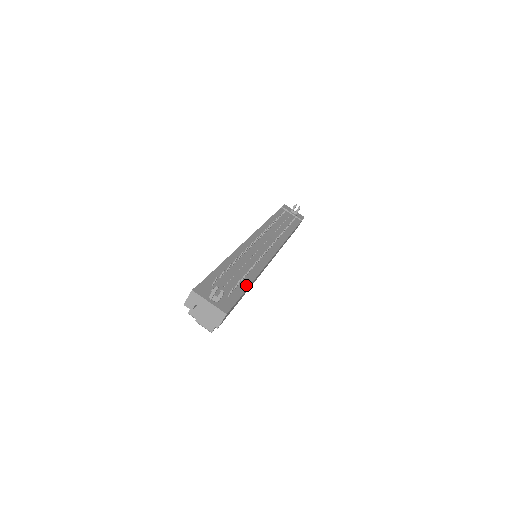
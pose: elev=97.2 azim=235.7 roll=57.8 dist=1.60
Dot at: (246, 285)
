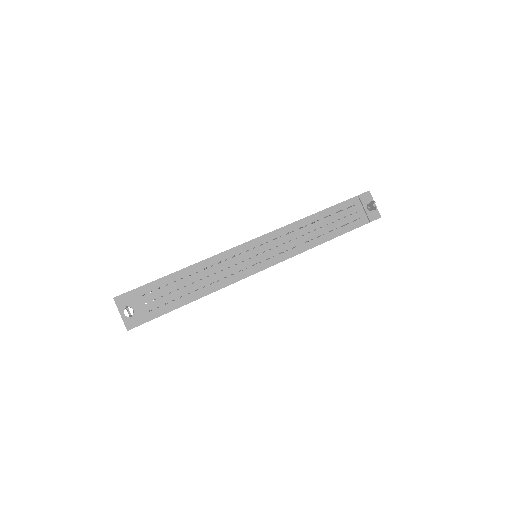
Dot at: (183, 303)
